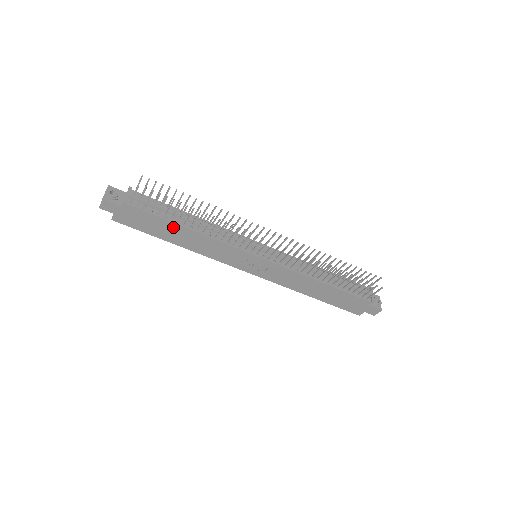
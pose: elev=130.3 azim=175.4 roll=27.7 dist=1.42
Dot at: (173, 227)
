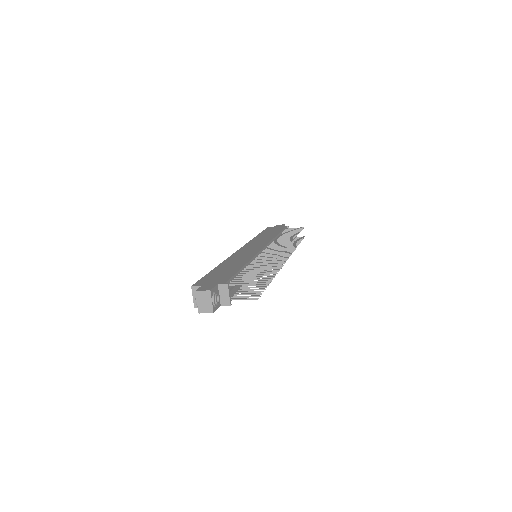
Dot at: occluded
